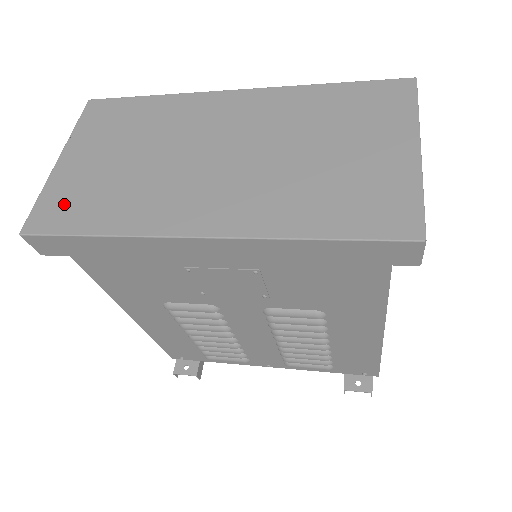
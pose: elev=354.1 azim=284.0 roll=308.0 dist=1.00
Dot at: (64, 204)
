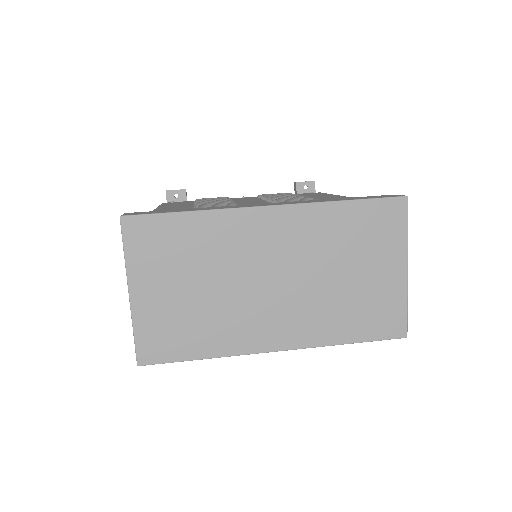
Dot at: (162, 337)
